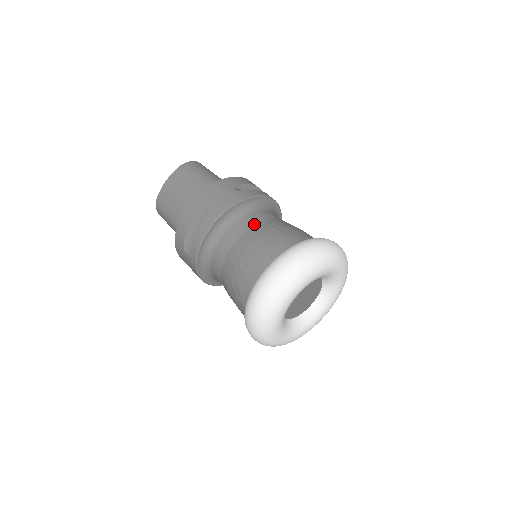
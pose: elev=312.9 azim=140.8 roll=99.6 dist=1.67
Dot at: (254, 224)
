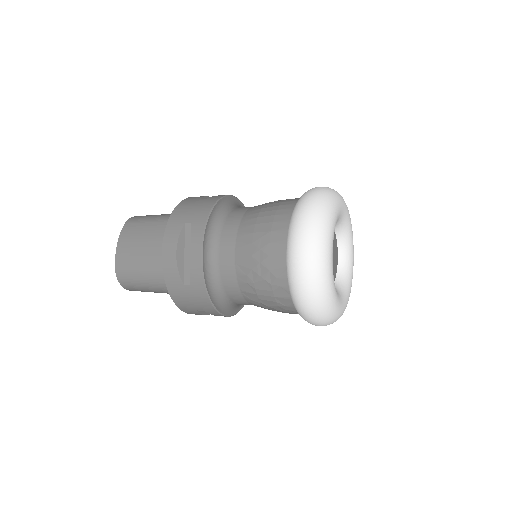
Dot at: (243, 213)
